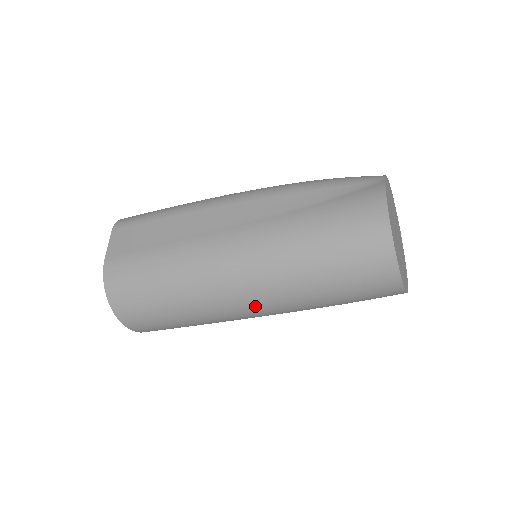
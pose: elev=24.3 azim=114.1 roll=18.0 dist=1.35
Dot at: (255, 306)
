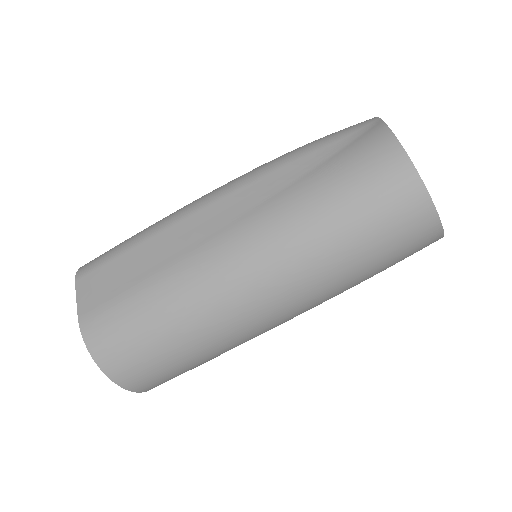
Dot at: (280, 310)
